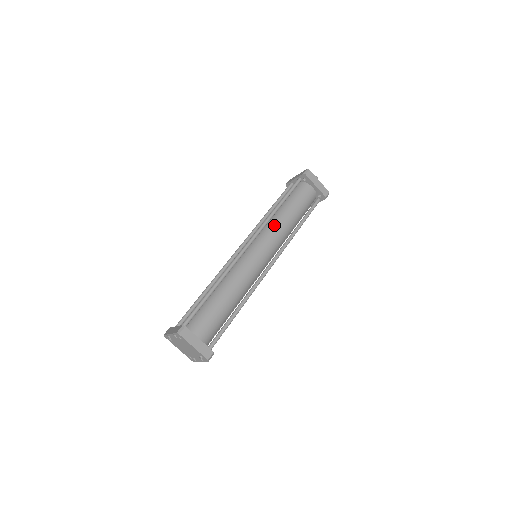
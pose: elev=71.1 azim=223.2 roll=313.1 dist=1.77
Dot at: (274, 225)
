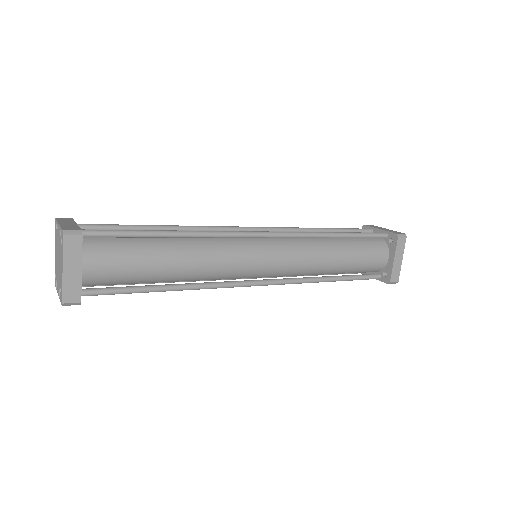
Dot at: (311, 247)
